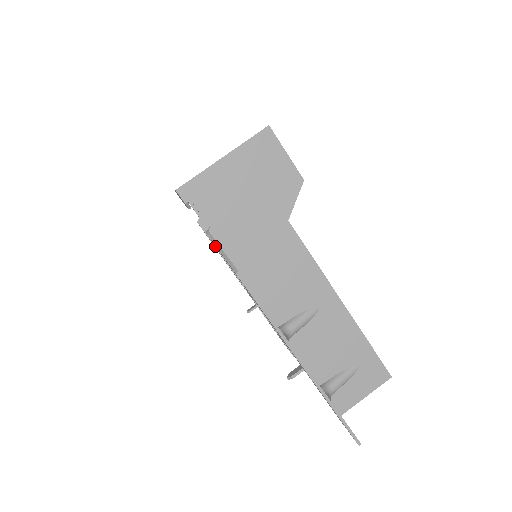
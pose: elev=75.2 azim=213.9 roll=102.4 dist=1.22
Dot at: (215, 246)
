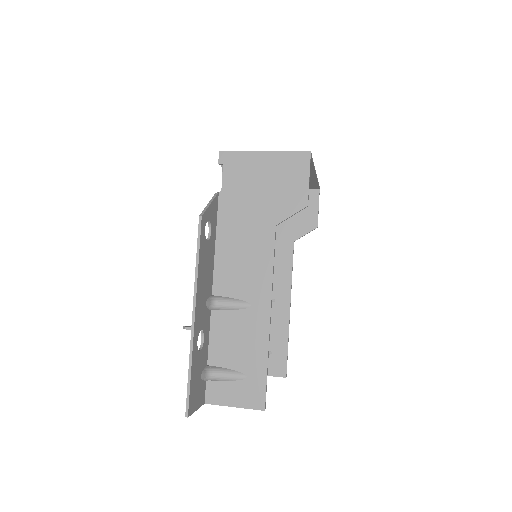
Dot at: occluded
